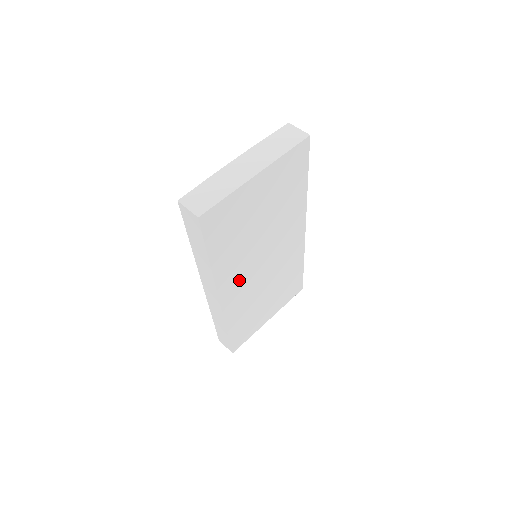
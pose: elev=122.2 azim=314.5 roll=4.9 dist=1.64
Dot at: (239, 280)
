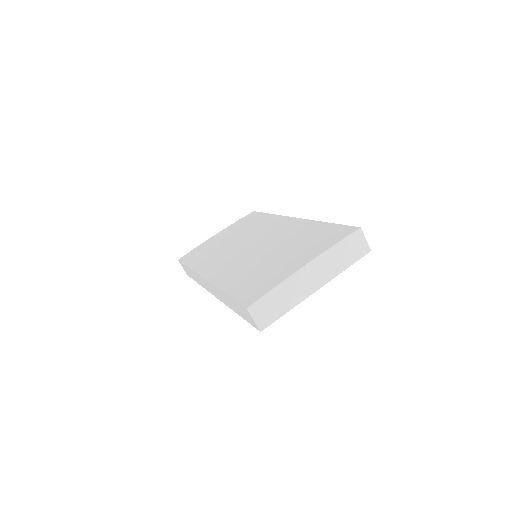
Dot at: occluded
